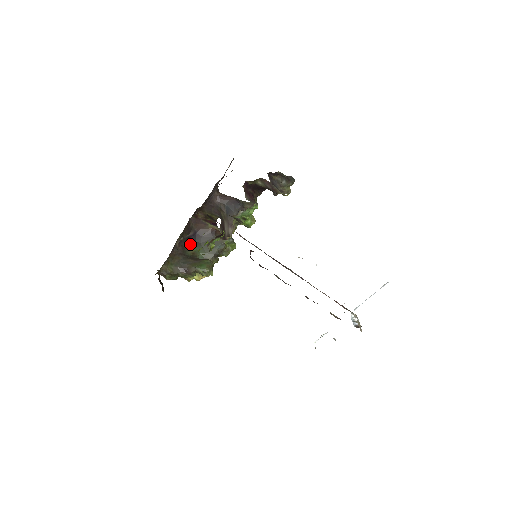
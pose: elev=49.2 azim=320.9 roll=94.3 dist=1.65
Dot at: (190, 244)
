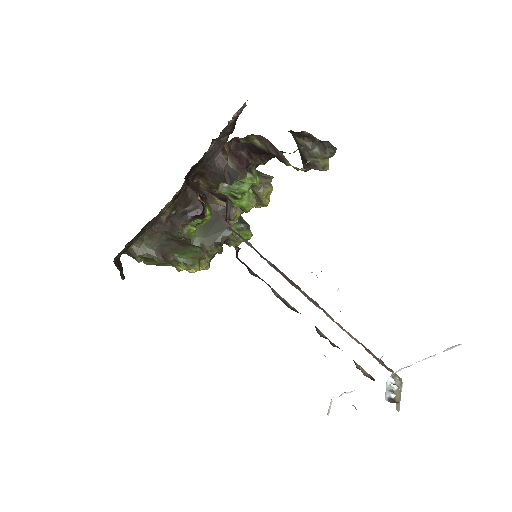
Dot at: occluded
